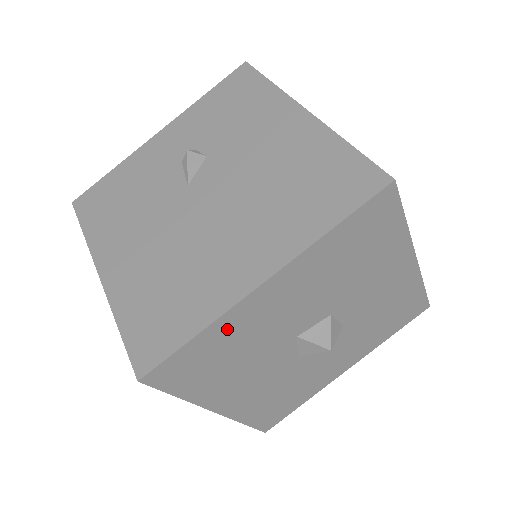
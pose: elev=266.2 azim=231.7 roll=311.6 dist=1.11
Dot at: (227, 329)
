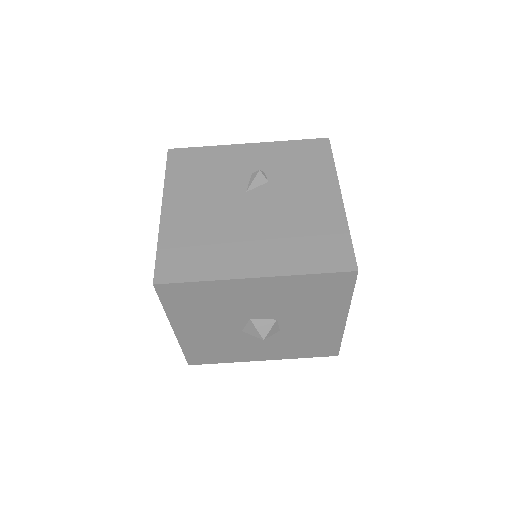
Dot at: (218, 289)
